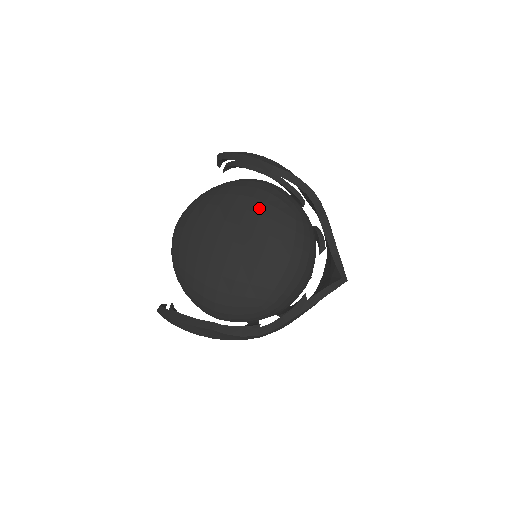
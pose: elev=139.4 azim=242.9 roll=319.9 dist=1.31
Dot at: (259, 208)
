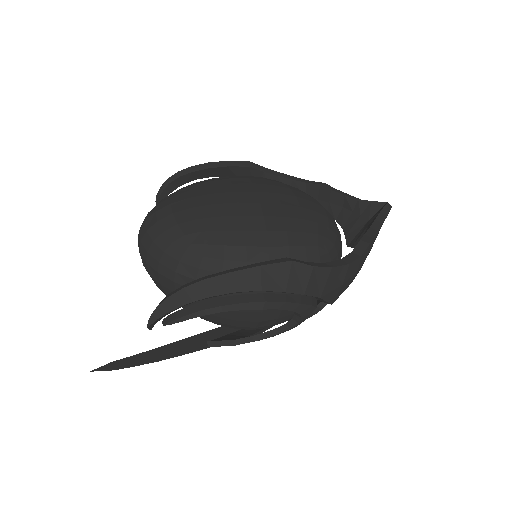
Dot at: (261, 178)
